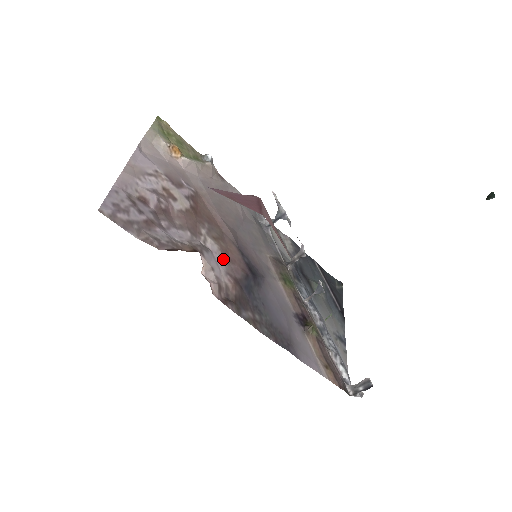
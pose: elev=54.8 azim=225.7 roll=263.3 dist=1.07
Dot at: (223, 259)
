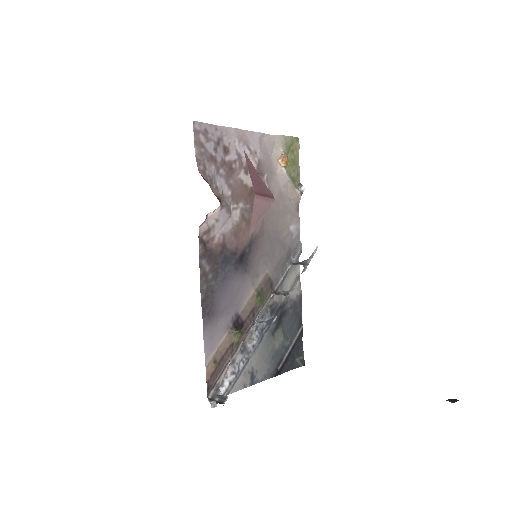
Dot at: (232, 228)
